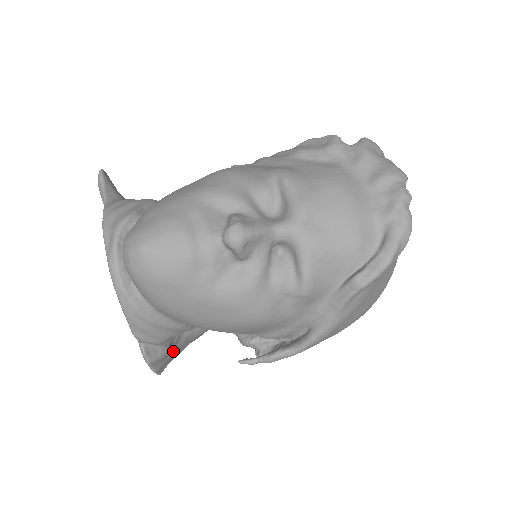
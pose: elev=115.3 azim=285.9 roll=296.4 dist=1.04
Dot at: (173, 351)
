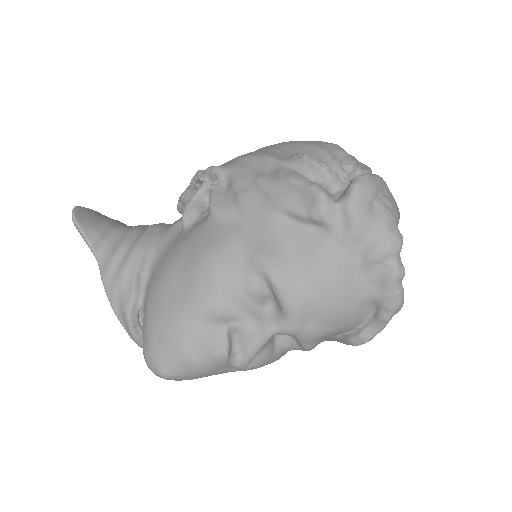
Dot at: occluded
